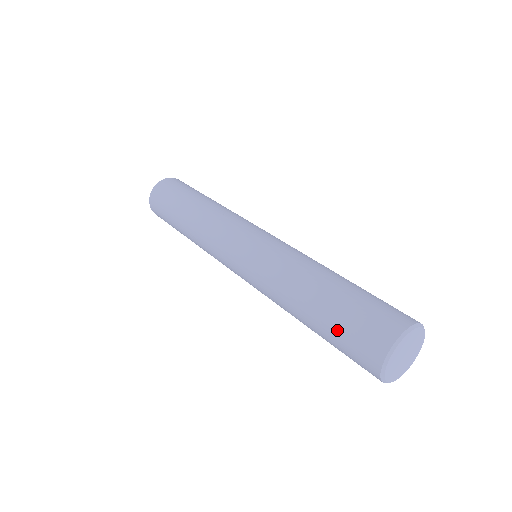
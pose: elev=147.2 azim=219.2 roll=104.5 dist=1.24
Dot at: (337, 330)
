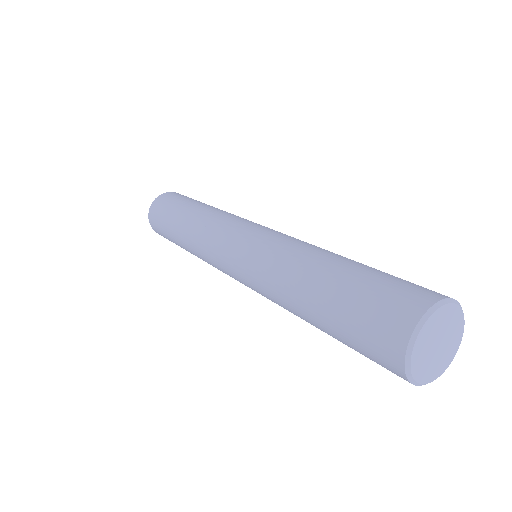
Dot at: (358, 289)
